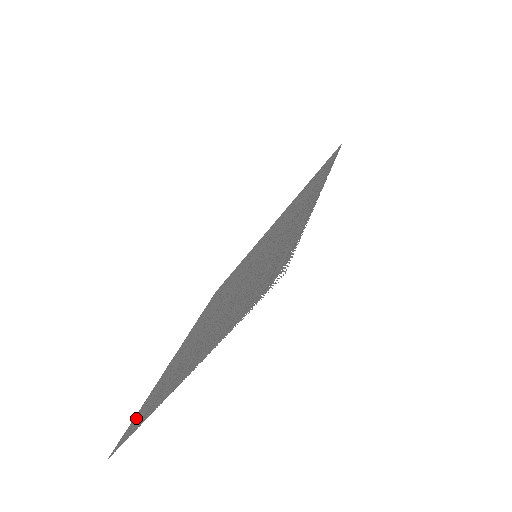
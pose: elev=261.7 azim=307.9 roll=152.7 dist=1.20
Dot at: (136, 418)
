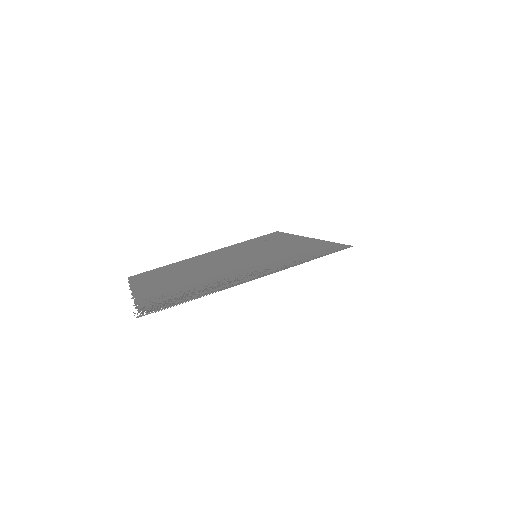
Dot at: (150, 272)
